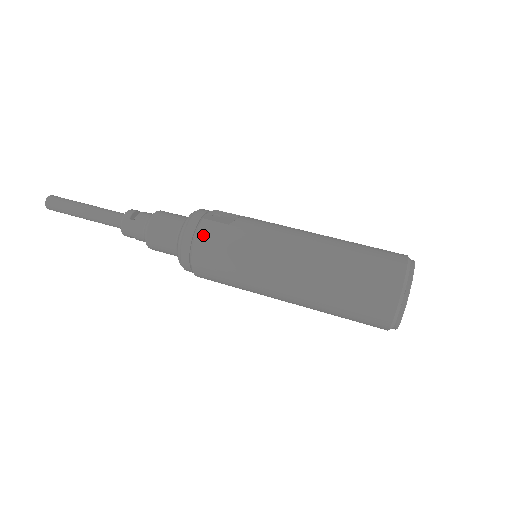
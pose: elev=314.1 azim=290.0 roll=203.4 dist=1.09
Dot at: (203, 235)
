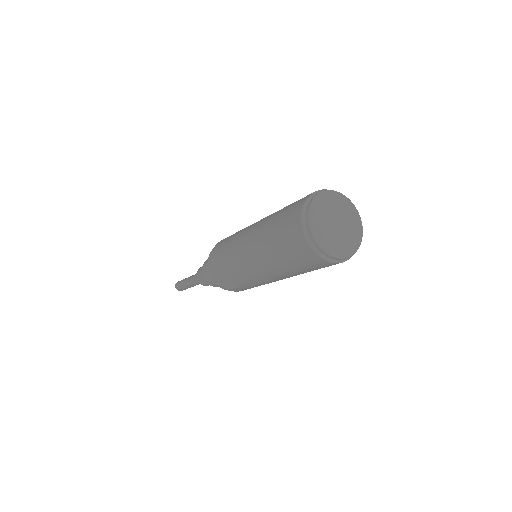
Dot at: occluded
